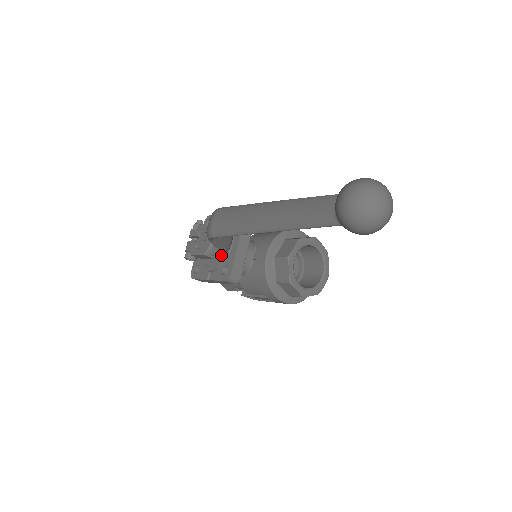
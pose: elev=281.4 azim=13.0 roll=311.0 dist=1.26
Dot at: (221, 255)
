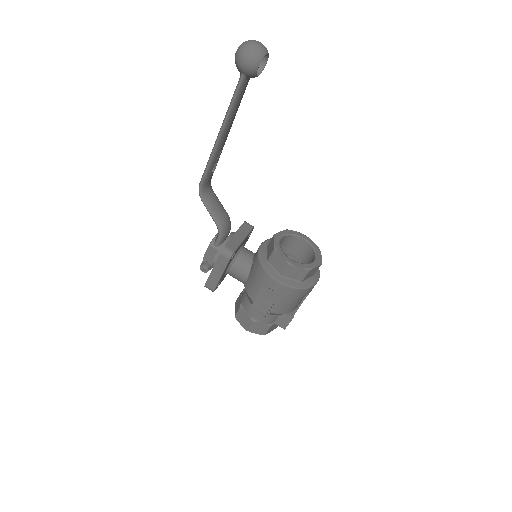
Dot at: (219, 237)
